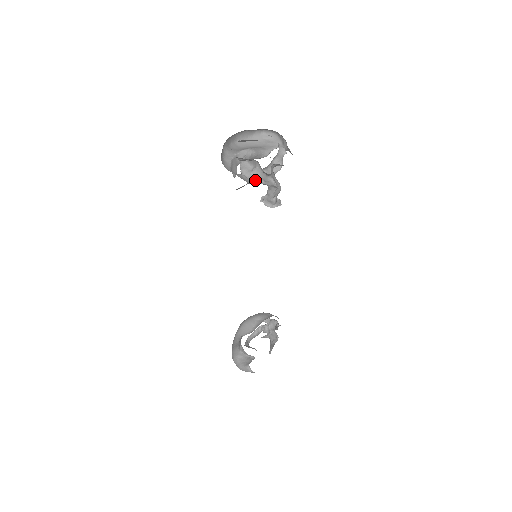
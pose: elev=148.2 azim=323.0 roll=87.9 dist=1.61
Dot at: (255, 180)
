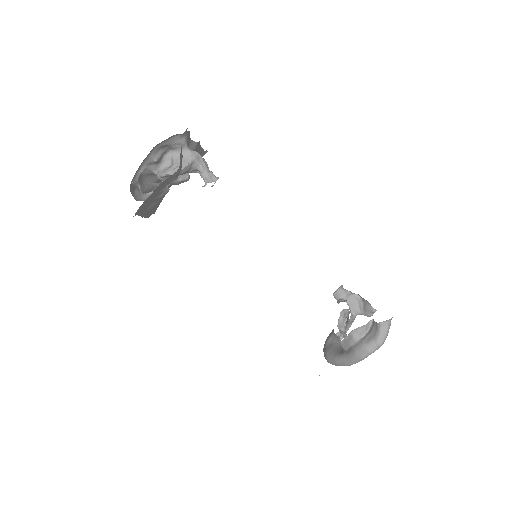
Dot at: (183, 165)
